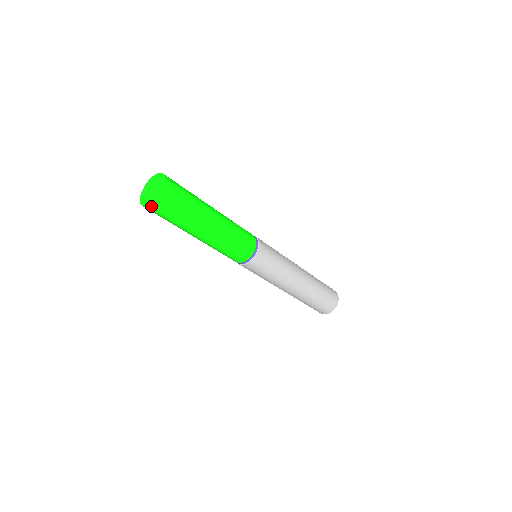
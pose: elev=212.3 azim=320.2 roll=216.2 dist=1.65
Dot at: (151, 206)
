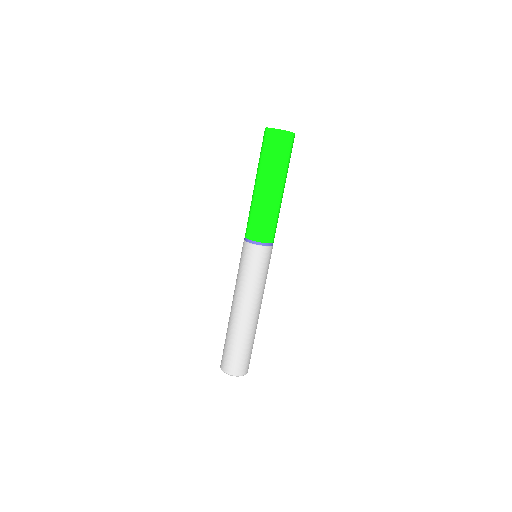
Dot at: (285, 133)
